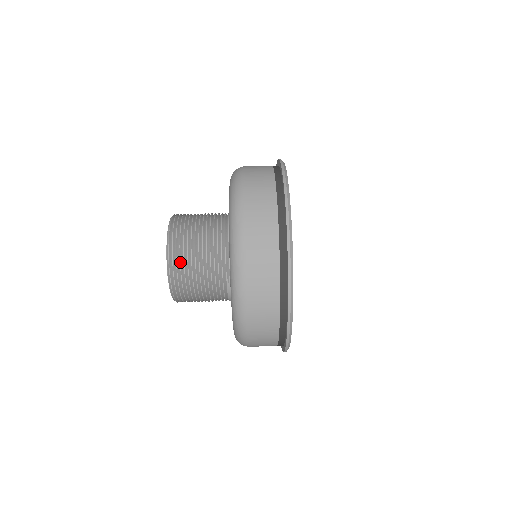
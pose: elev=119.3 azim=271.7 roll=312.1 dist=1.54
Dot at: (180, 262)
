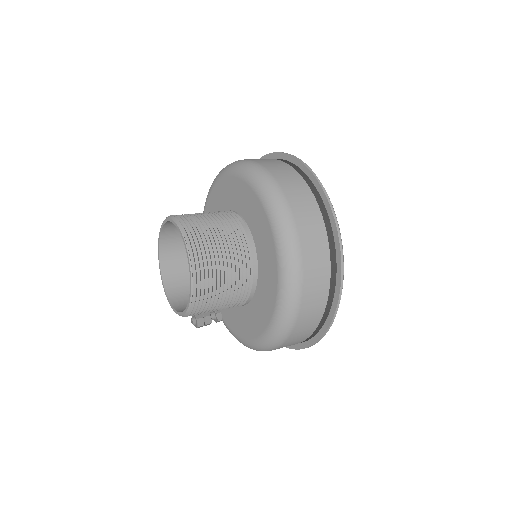
Dot at: (190, 218)
